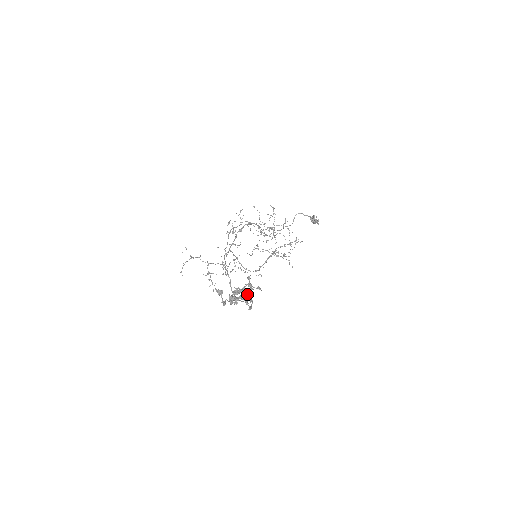
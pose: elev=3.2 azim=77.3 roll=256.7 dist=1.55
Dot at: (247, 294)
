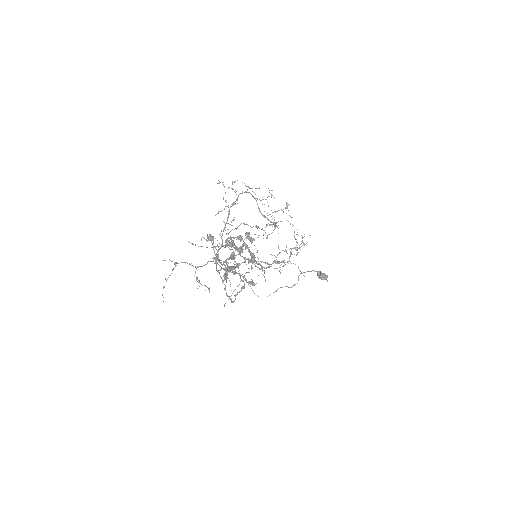
Dot at: (248, 282)
